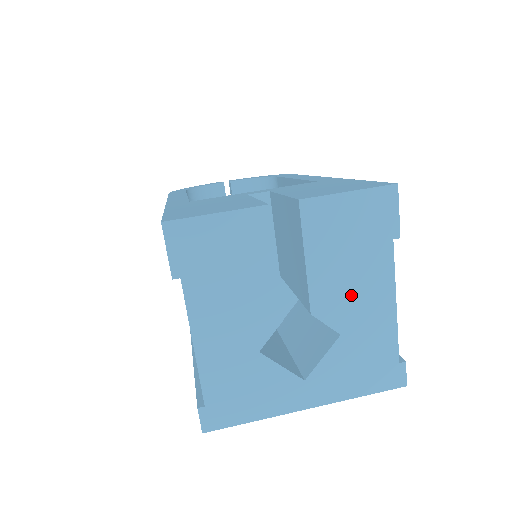
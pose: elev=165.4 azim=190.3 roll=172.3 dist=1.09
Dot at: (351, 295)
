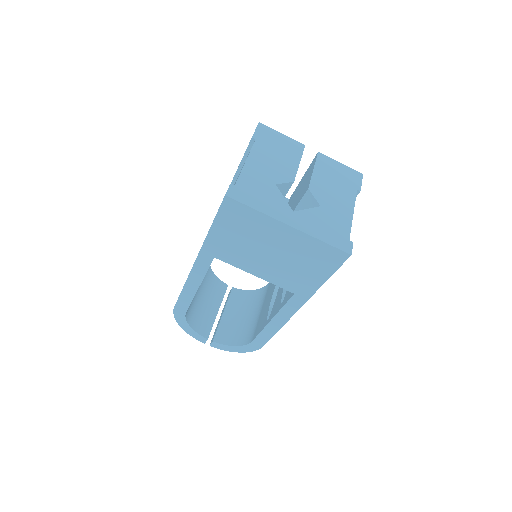
Dot at: (331, 195)
